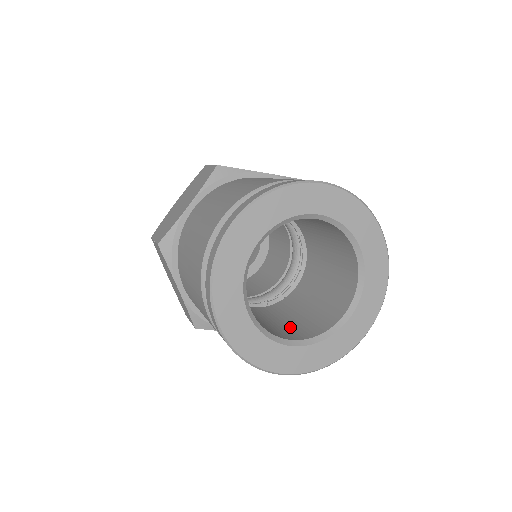
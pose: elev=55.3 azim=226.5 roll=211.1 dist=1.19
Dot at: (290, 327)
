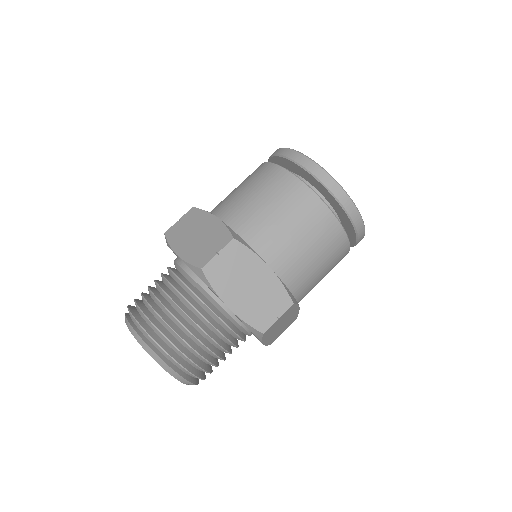
Dot at: occluded
